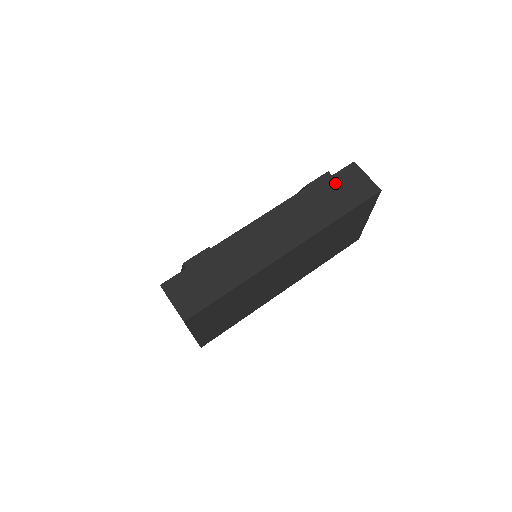
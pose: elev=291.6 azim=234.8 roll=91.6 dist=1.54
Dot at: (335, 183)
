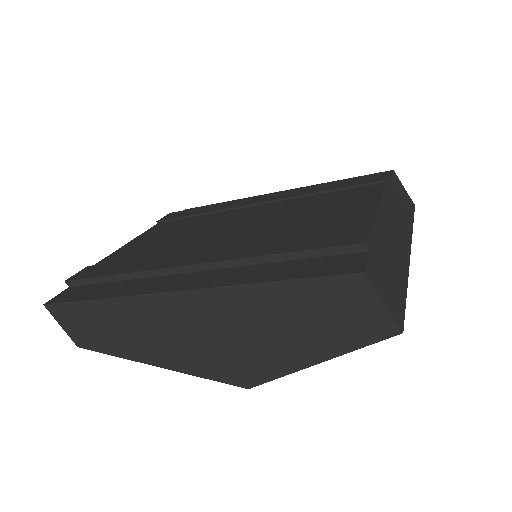
Dot at: (396, 186)
